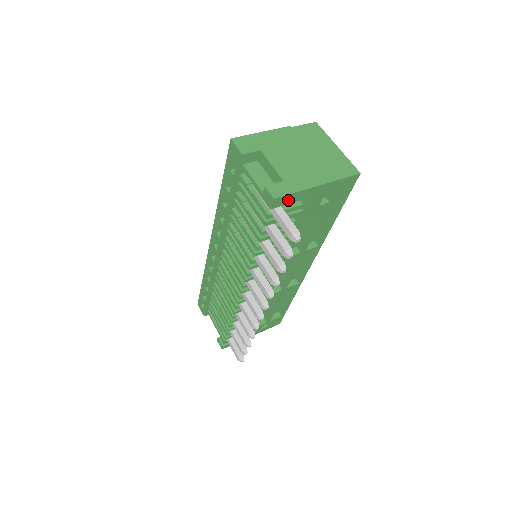
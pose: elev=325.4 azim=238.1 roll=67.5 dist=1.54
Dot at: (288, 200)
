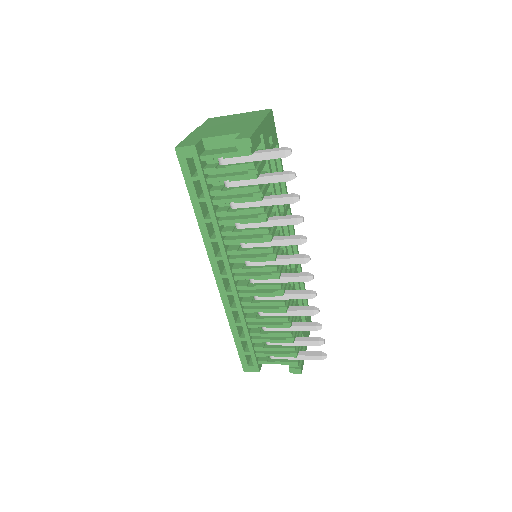
Dot at: (256, 140)
